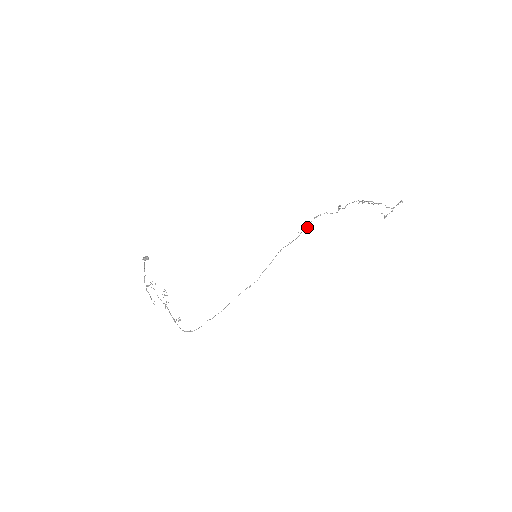
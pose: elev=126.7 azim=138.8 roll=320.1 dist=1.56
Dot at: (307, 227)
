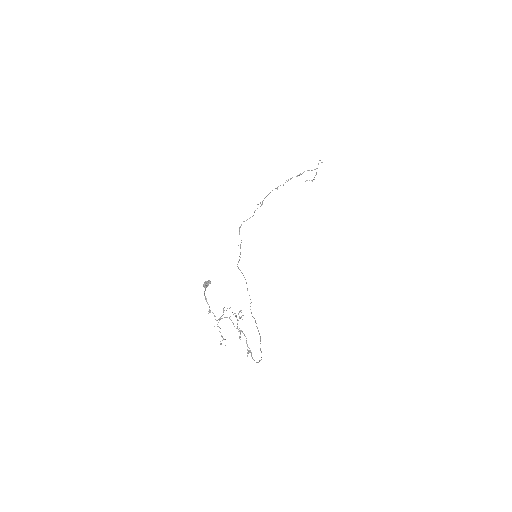
Dot at: occluded
